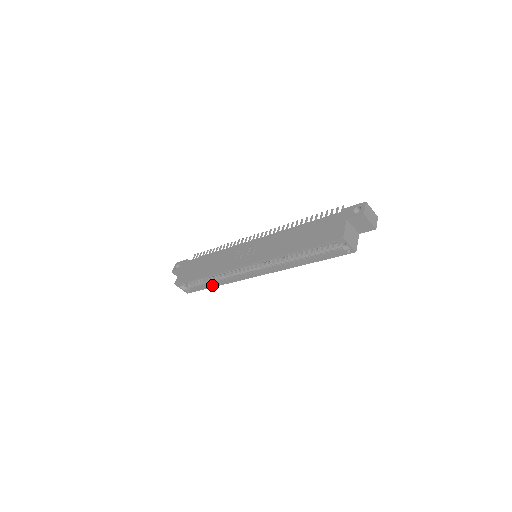
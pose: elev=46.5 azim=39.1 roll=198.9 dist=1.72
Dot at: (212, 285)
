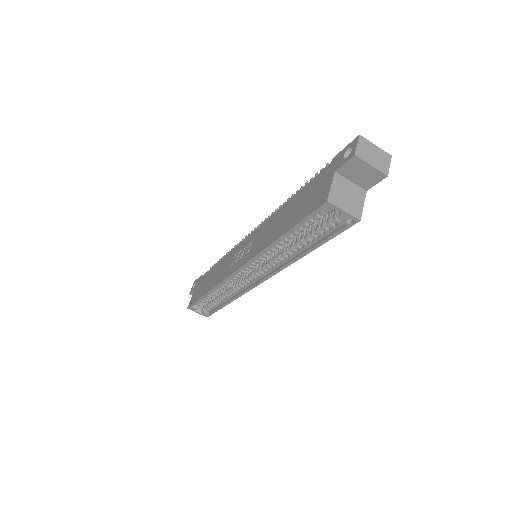
Dot at: (223, 303)
